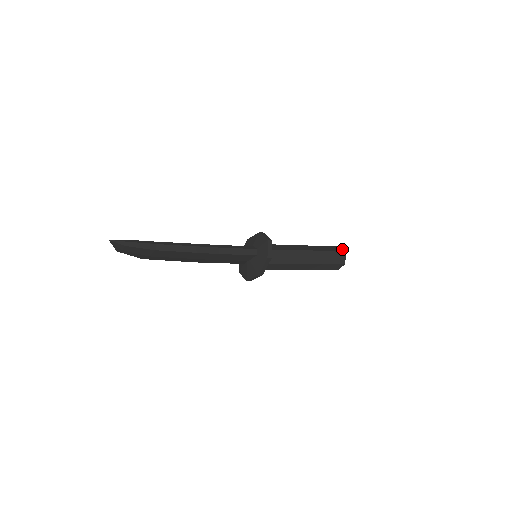
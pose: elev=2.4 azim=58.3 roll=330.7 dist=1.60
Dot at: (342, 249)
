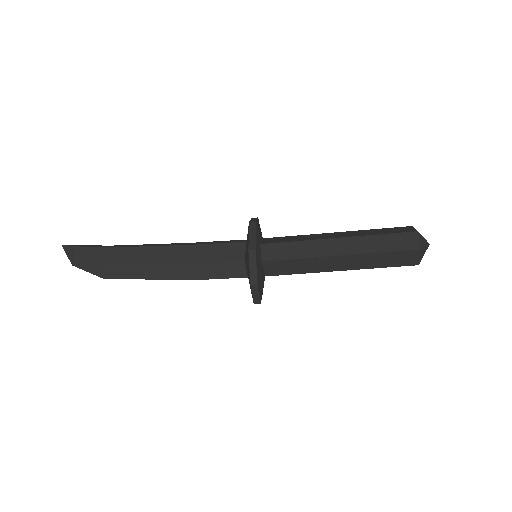
Dot at: occluded
